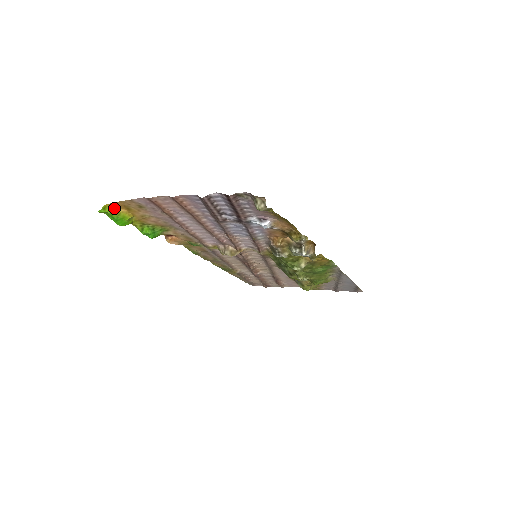
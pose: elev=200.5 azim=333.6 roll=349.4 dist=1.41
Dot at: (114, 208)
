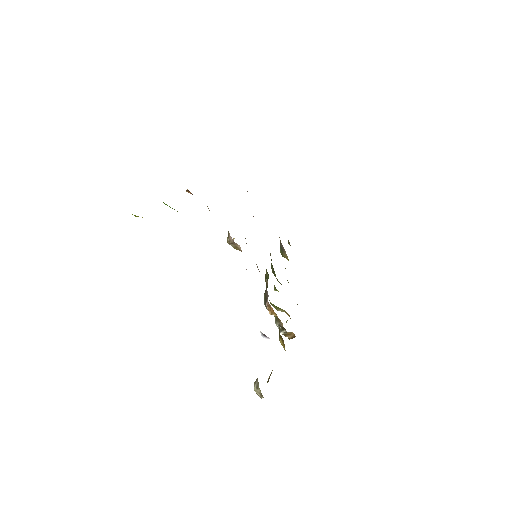
Dot at: occluded
